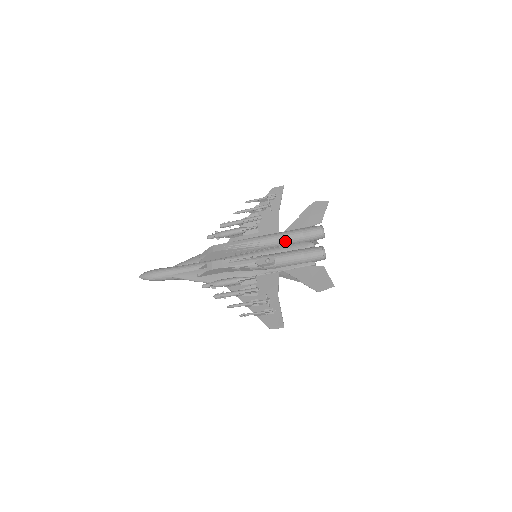
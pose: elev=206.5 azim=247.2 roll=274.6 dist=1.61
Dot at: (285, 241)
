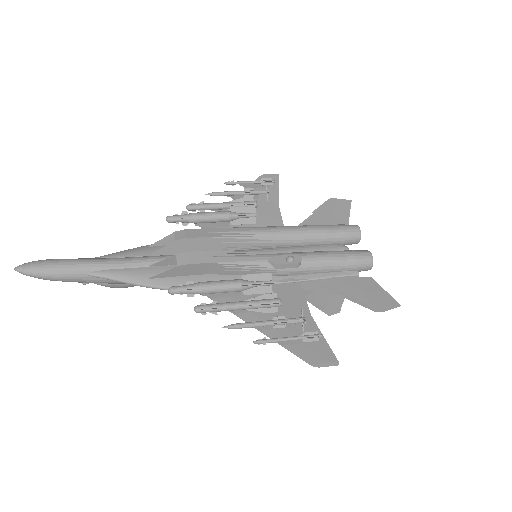
Dot at: (307, 238)
